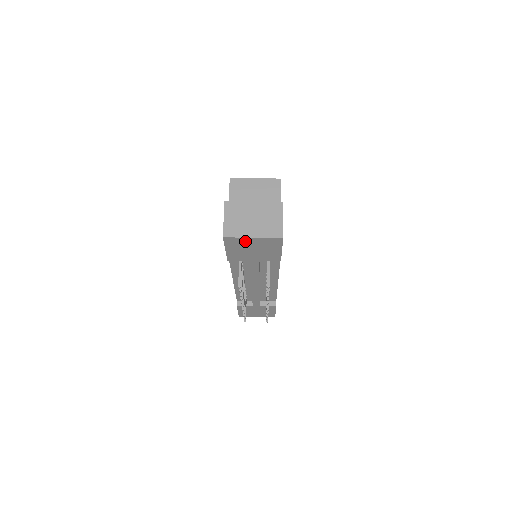
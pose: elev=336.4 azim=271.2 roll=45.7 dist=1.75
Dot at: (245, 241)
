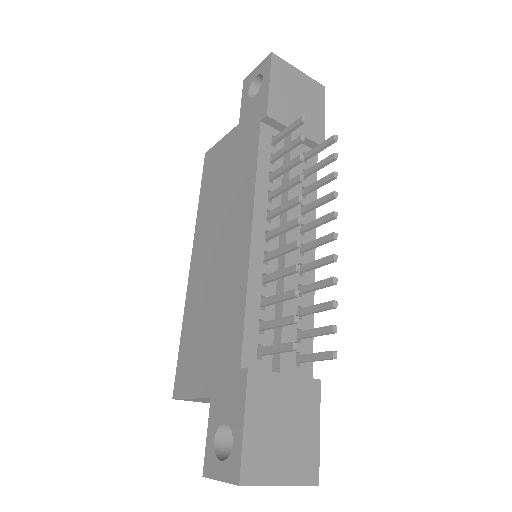
Dot at: (291, 74)
